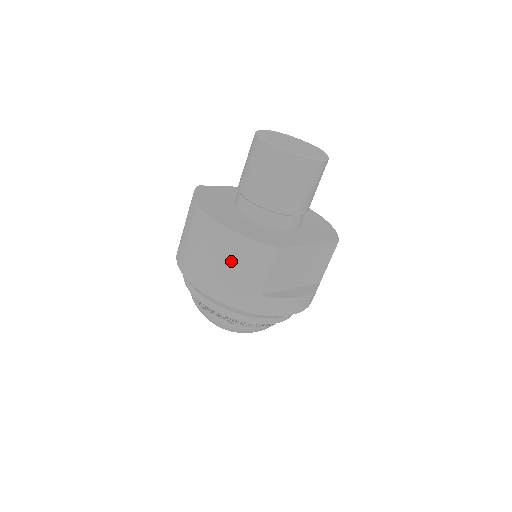
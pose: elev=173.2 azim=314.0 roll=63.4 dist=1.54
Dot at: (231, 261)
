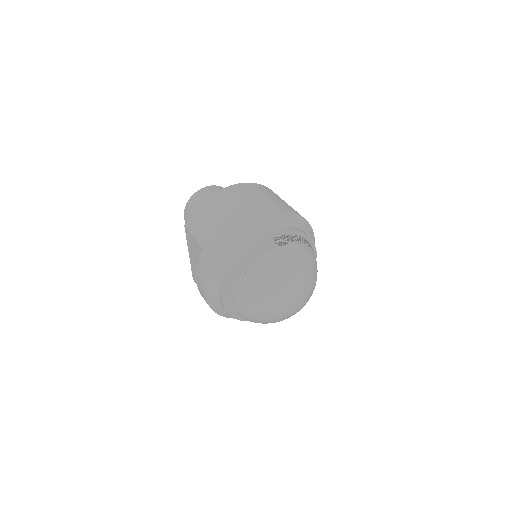
Dot at: (269, 194)
